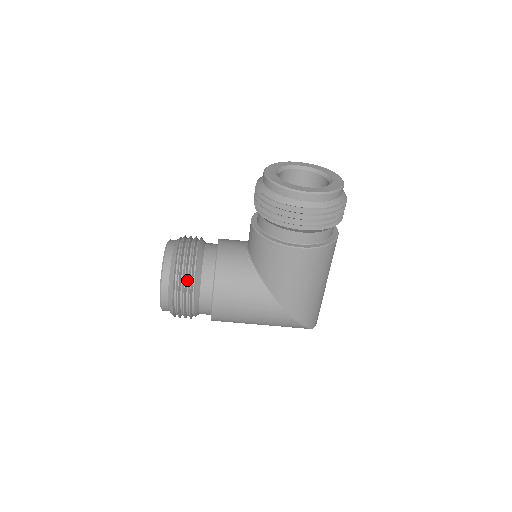
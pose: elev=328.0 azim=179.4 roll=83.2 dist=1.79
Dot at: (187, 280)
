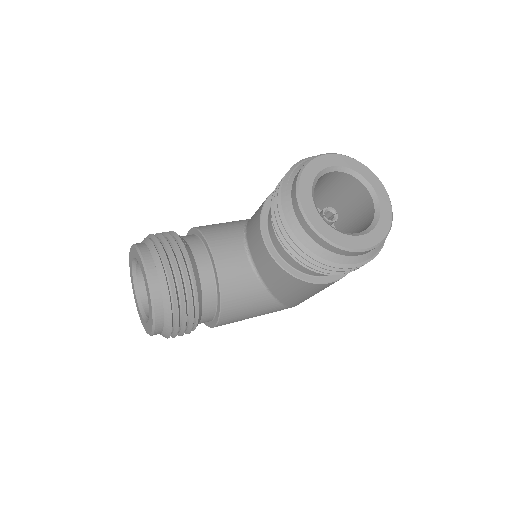
Dot at: (187, 318)
